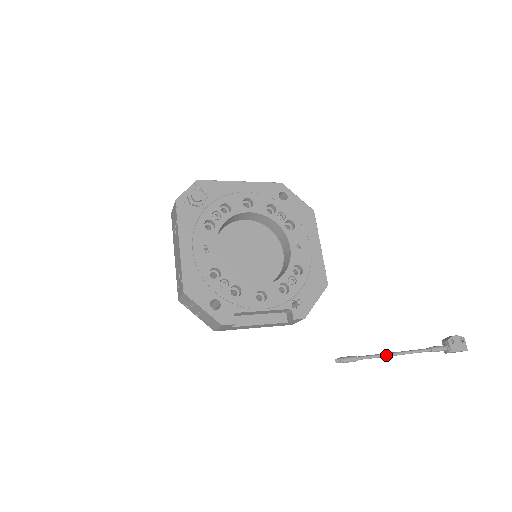
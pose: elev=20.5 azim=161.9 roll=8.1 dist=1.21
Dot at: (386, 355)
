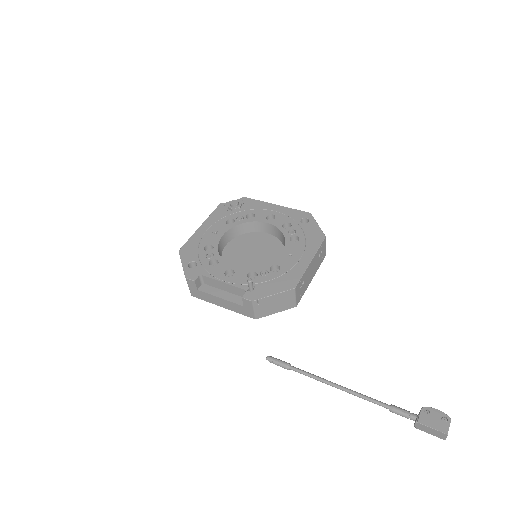
Dot at: (325, 380)
